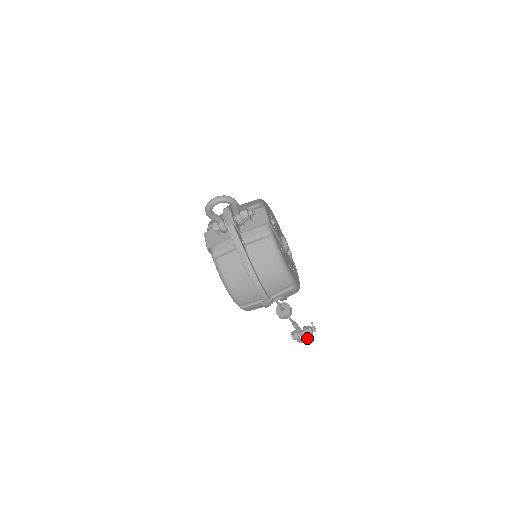
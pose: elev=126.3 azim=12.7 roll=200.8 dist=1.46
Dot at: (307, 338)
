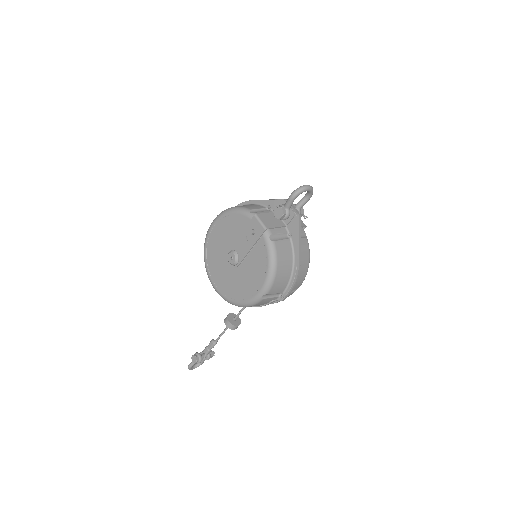
Dot at: (195, 365)
